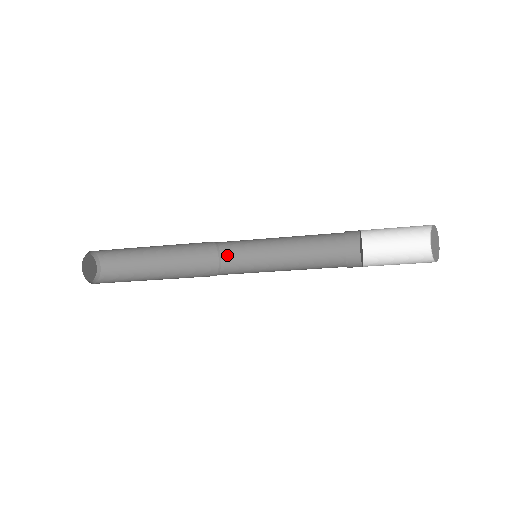
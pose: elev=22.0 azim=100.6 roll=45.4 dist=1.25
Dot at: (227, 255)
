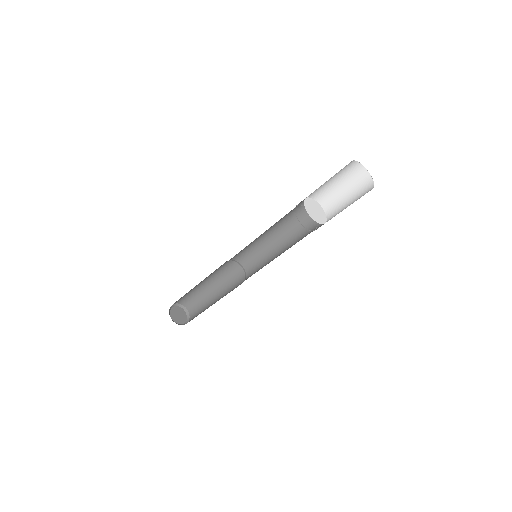
Dot at: (246, 264)
